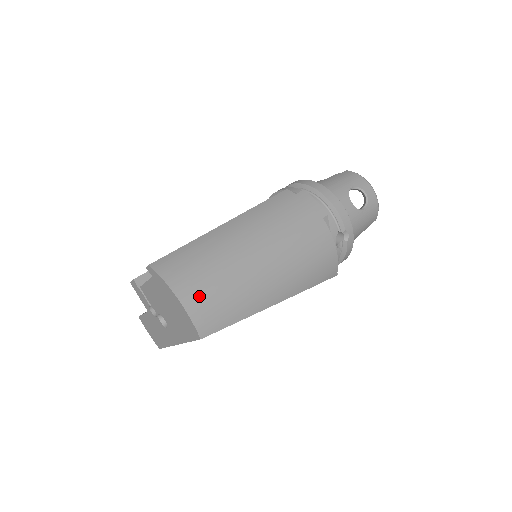
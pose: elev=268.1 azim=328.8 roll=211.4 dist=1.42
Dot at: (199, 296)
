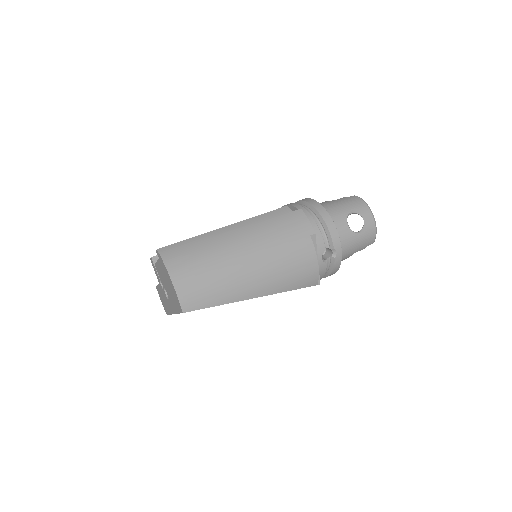
Dot at: (188, 280)
